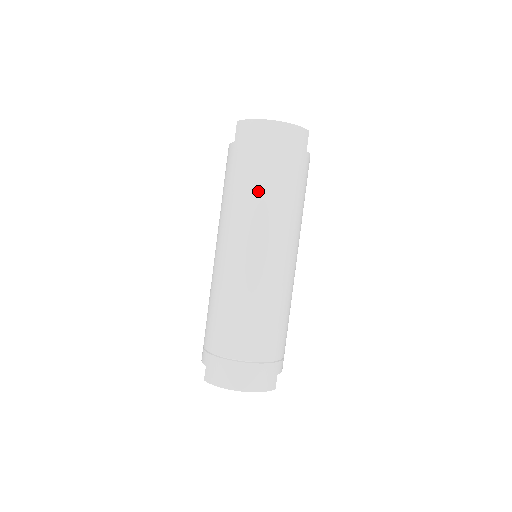
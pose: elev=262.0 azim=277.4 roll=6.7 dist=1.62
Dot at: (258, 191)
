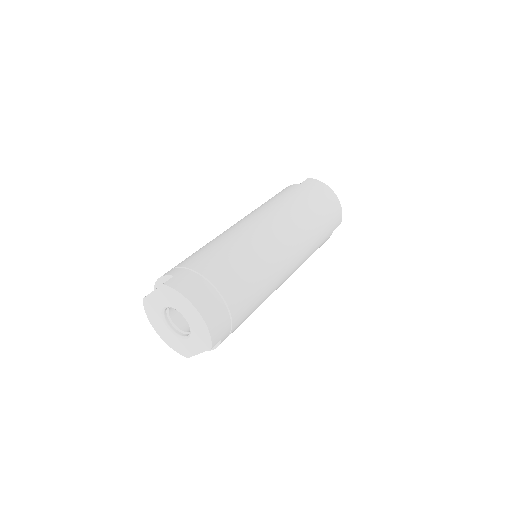
Dot at: (305, 212)
